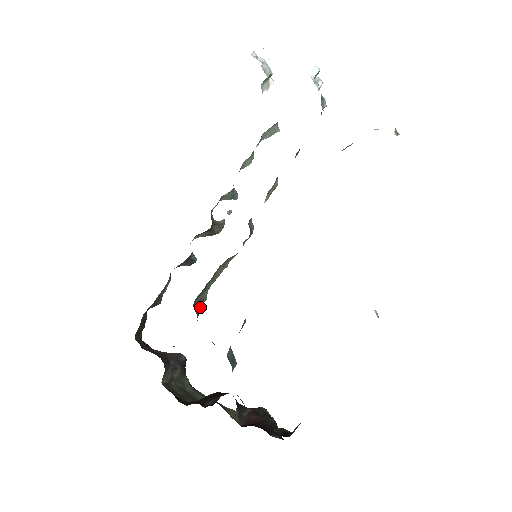
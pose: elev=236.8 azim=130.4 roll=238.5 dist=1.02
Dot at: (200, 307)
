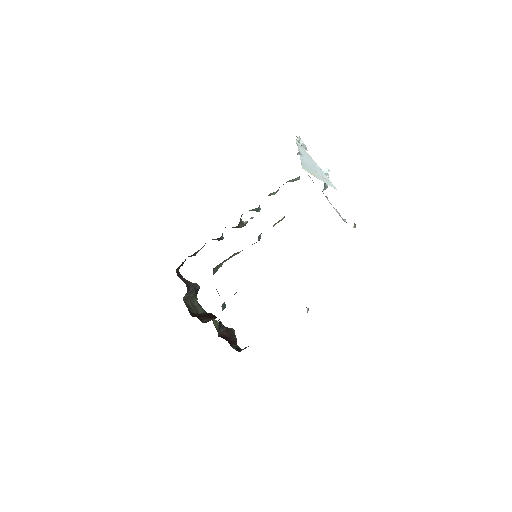
Dot at: (216, 270)
